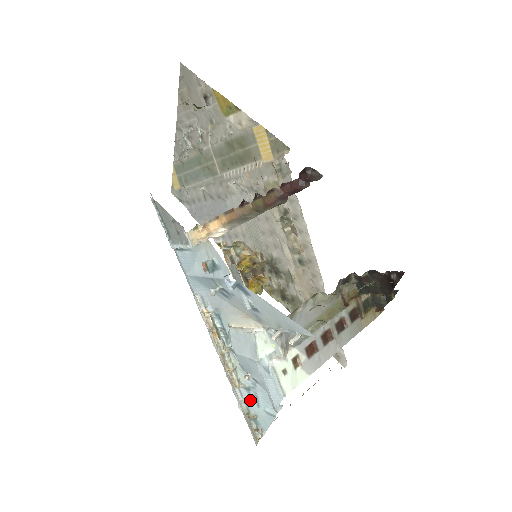
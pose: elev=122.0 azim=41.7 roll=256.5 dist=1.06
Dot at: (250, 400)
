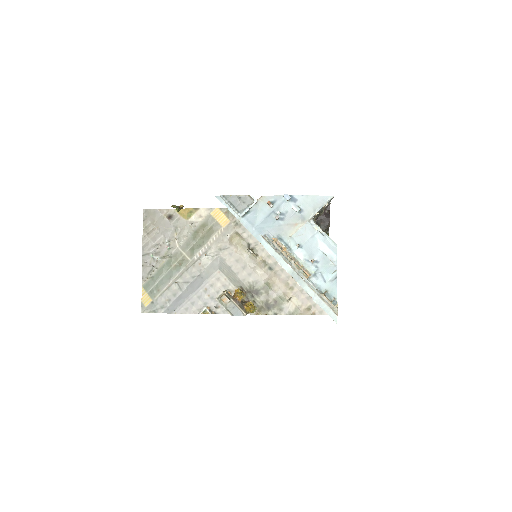
Dot at: (319, 282)
